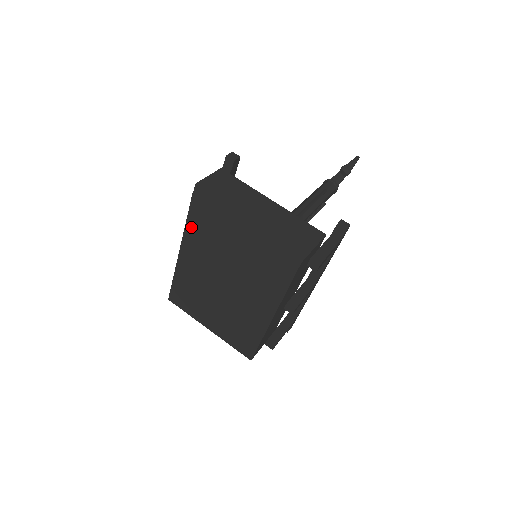
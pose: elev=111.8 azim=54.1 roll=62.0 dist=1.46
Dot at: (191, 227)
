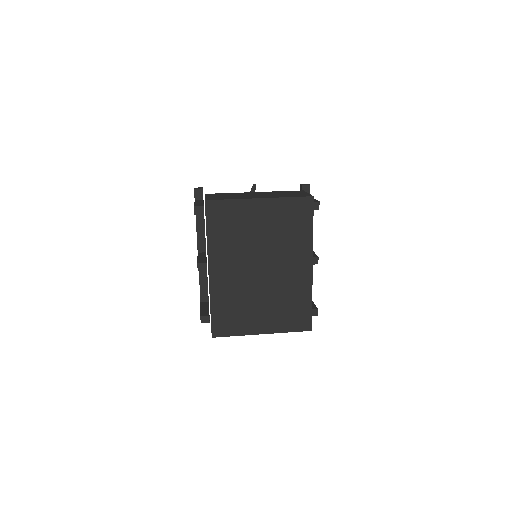
Dot at: (213, 236)
